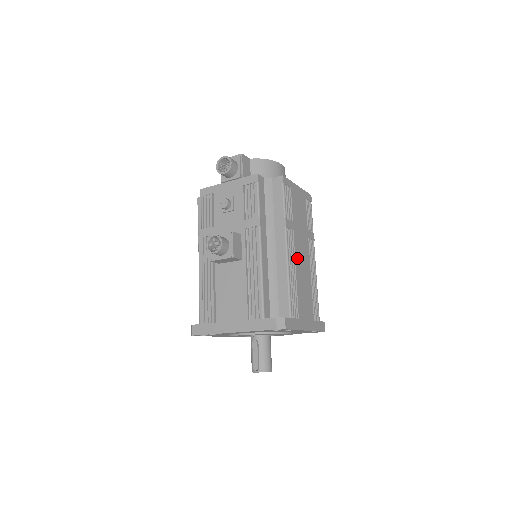
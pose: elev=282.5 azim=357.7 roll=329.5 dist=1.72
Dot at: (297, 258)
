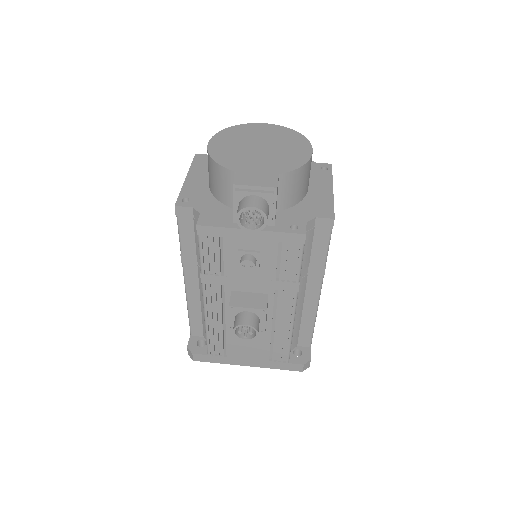
Dot at: occluded
